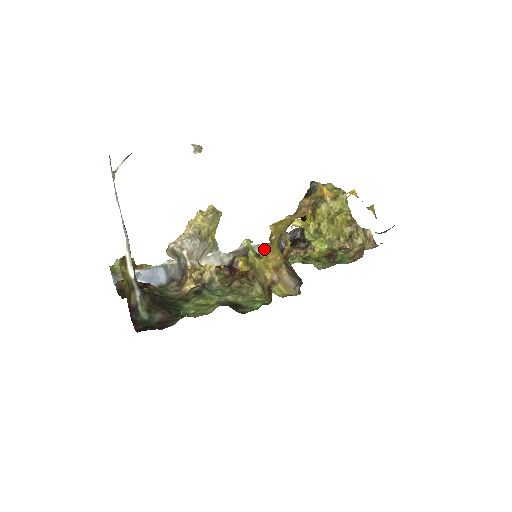
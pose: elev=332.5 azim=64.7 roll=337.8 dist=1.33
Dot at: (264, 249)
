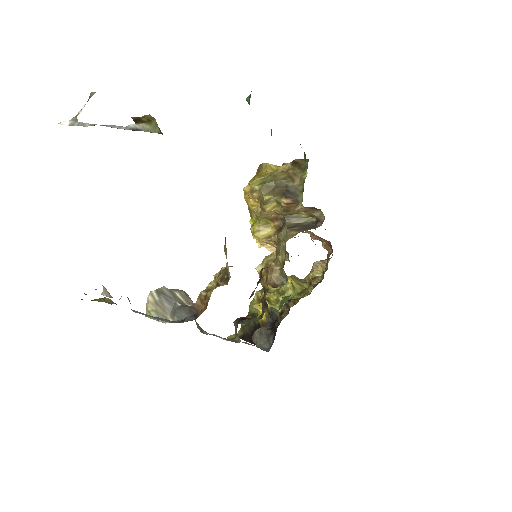
Dot at: occluded
